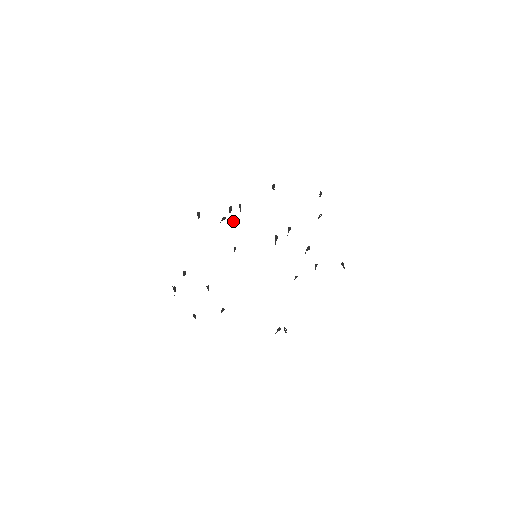
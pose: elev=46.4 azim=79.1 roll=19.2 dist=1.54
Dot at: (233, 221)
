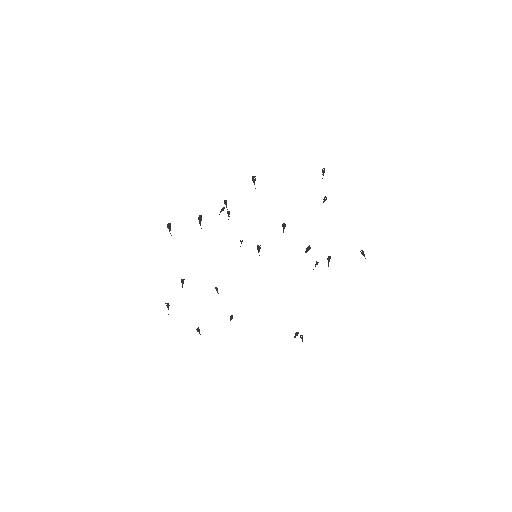
Dot at: (229, 214)
